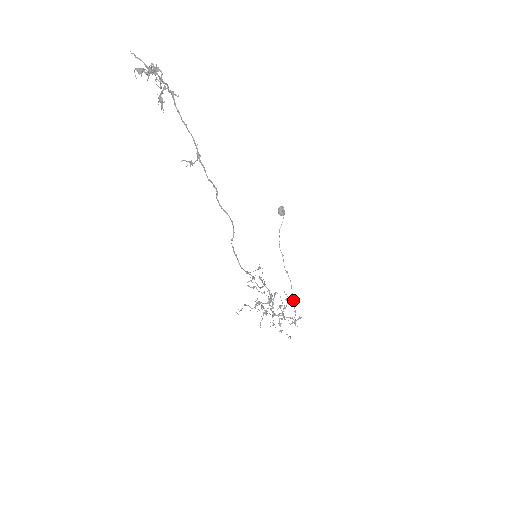
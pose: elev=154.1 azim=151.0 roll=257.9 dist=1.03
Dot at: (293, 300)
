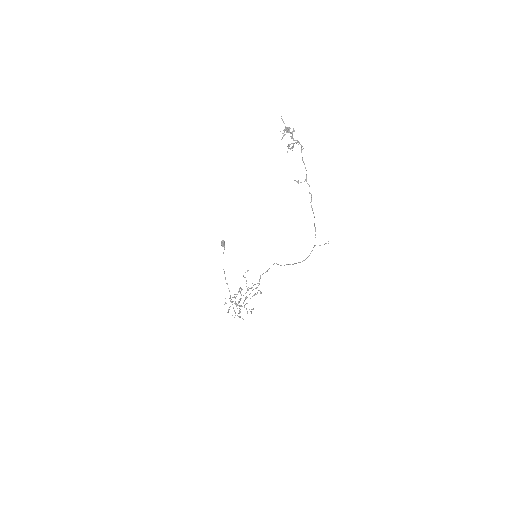
Dot at: occluded
